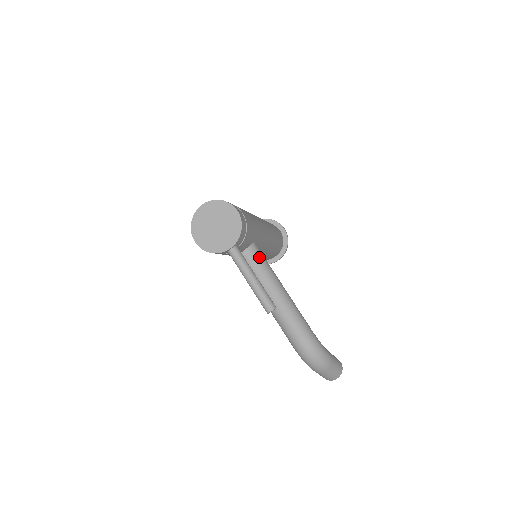
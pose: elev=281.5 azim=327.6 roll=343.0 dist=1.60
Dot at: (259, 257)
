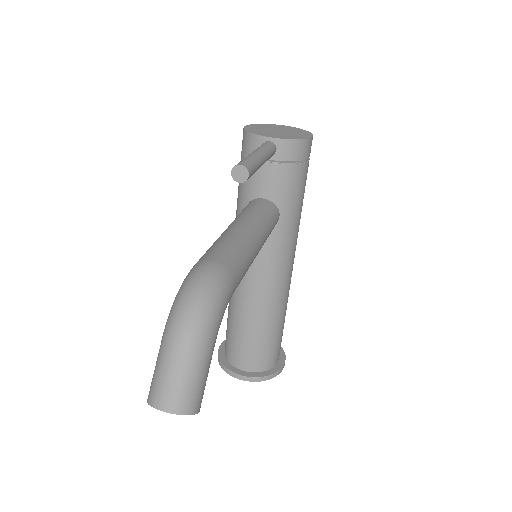
Dot at: (272, 213)
